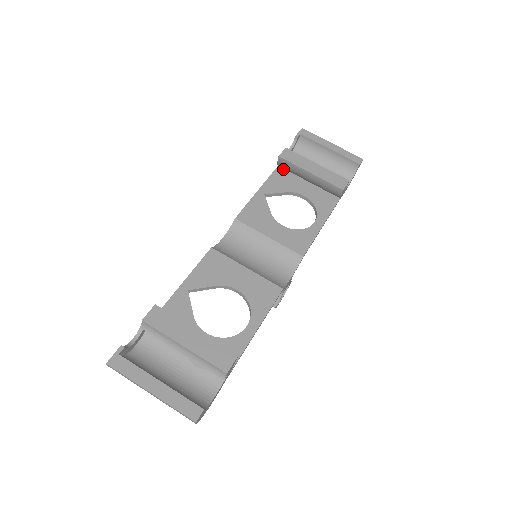
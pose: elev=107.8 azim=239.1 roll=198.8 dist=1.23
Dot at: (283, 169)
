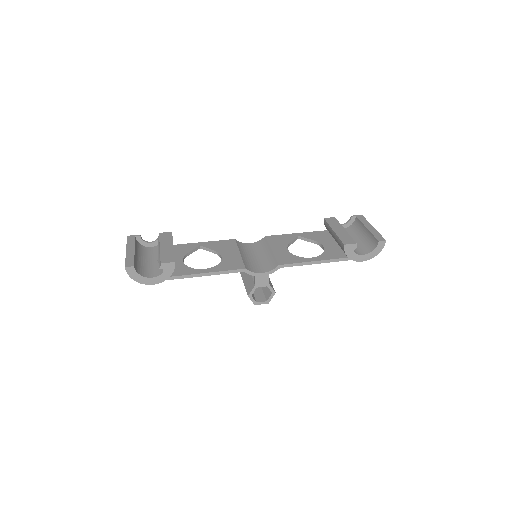
Dot at: occluded
